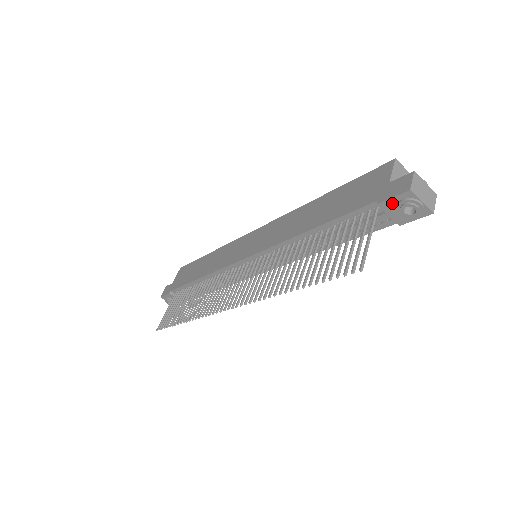
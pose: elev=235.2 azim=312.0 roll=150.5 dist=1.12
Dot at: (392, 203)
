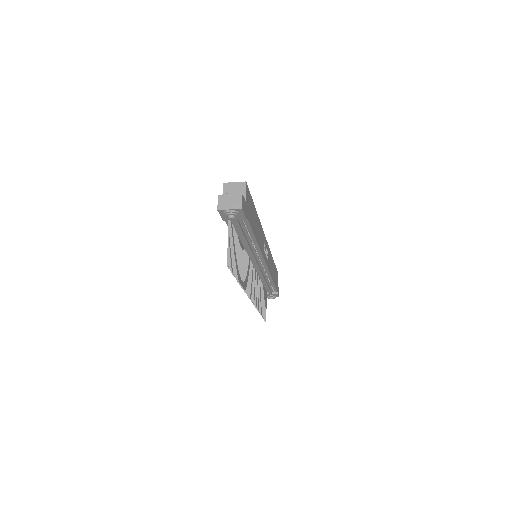
Dot at: (225, 217)
